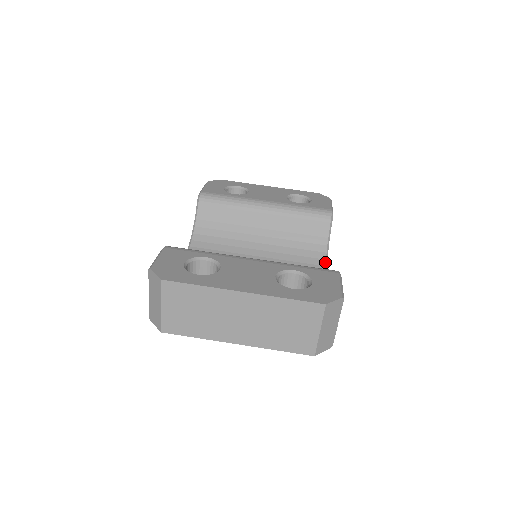
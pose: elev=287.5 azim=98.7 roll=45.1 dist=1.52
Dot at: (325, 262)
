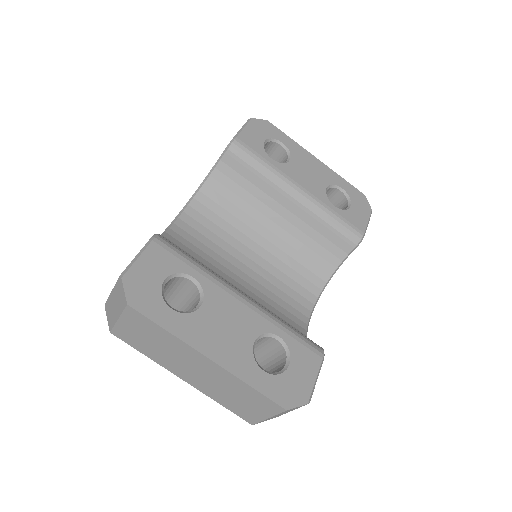
Dot at: (324, 285)
